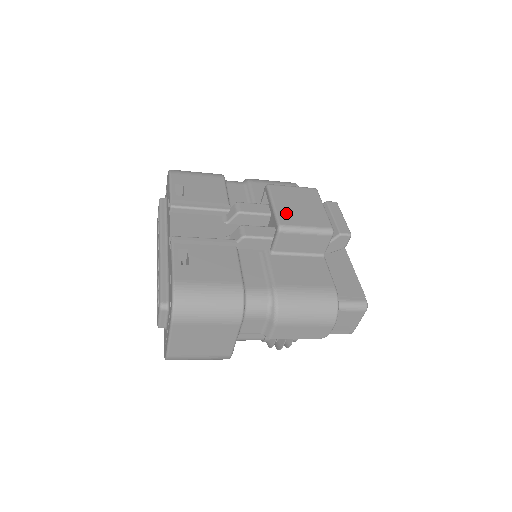
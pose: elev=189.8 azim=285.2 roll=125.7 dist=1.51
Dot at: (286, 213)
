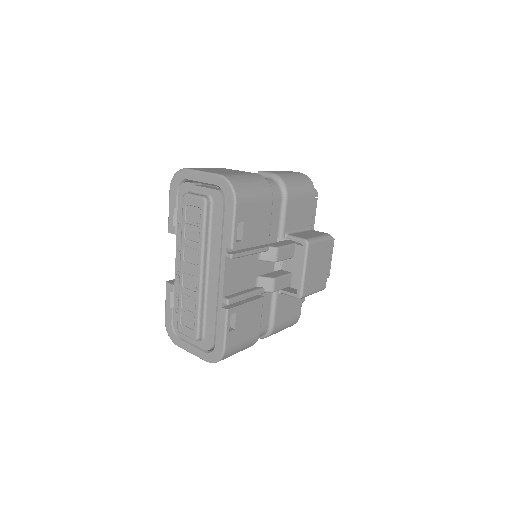
Dot at: (309, 280)
